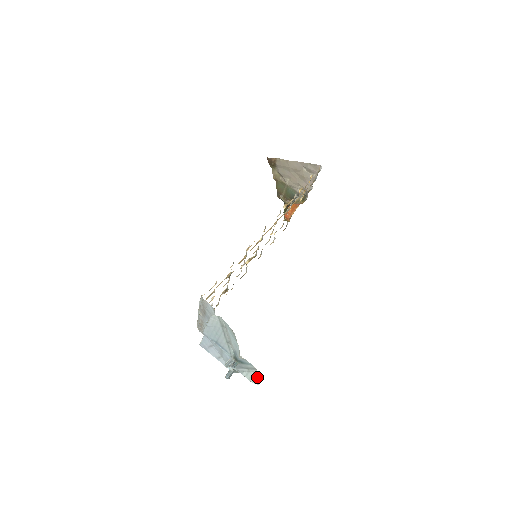
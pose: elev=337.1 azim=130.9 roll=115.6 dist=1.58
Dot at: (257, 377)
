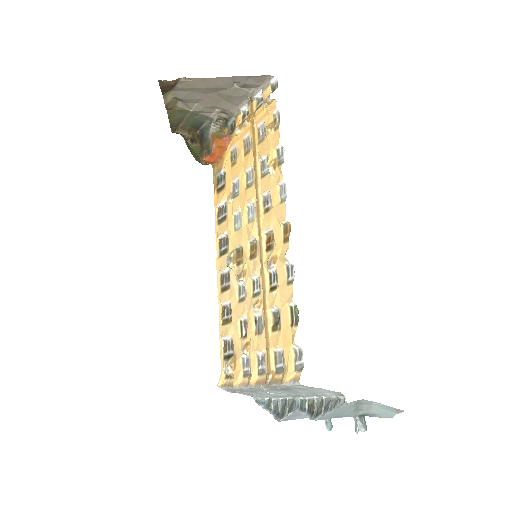
Dot at: occluded
